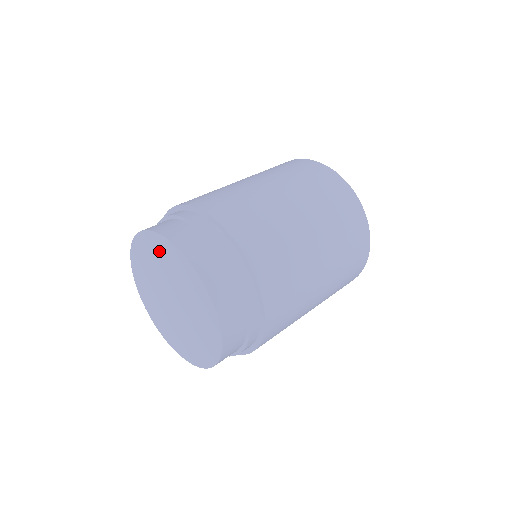
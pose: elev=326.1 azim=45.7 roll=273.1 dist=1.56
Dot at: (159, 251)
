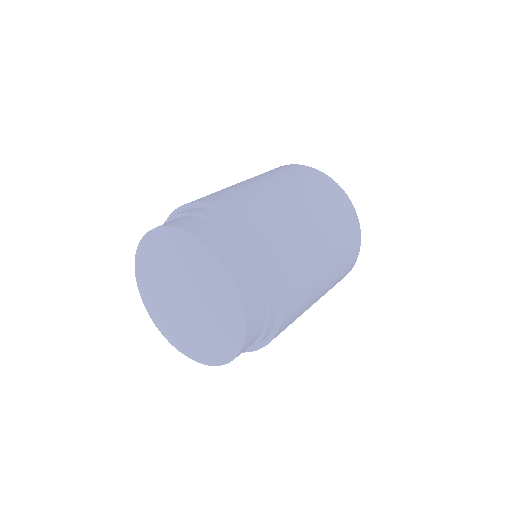
Dot at: (148, 265)
